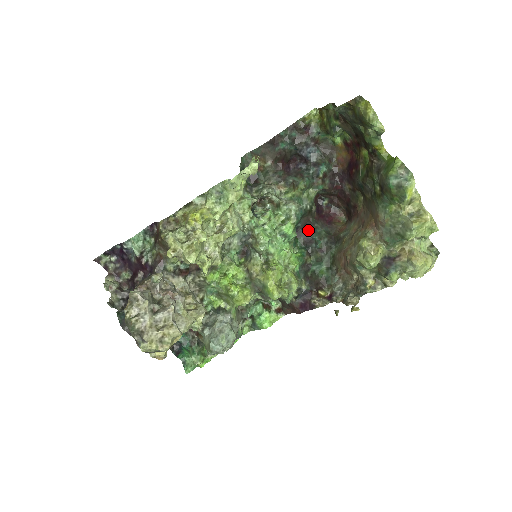
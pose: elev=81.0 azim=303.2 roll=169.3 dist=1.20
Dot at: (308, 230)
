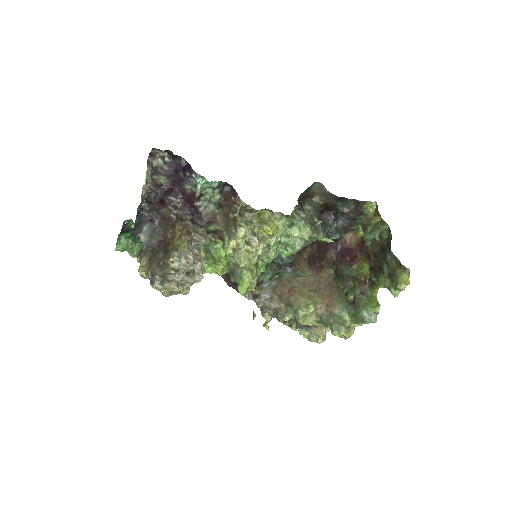
Dot at: occluded
